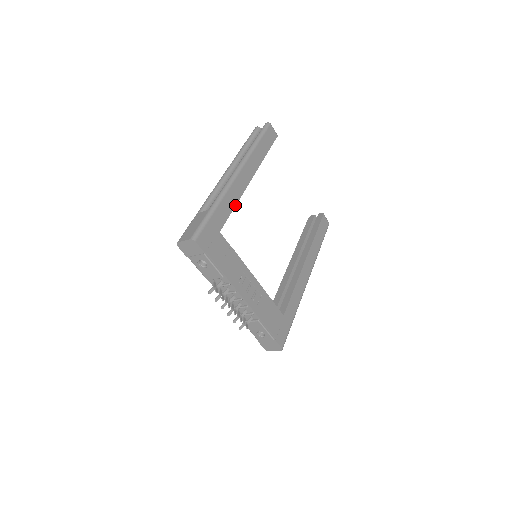
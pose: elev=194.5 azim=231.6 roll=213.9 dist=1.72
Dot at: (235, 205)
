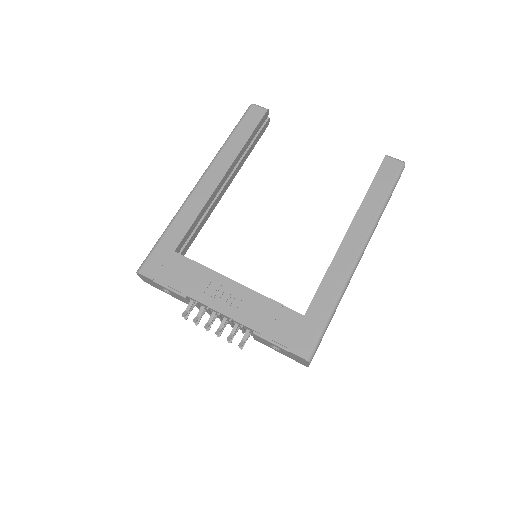
Dot at: (197, 215)
